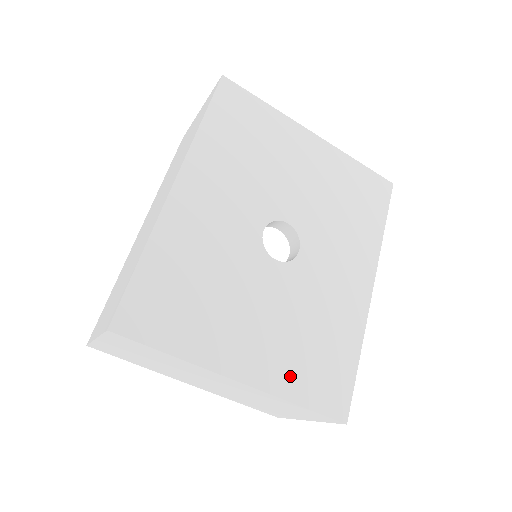
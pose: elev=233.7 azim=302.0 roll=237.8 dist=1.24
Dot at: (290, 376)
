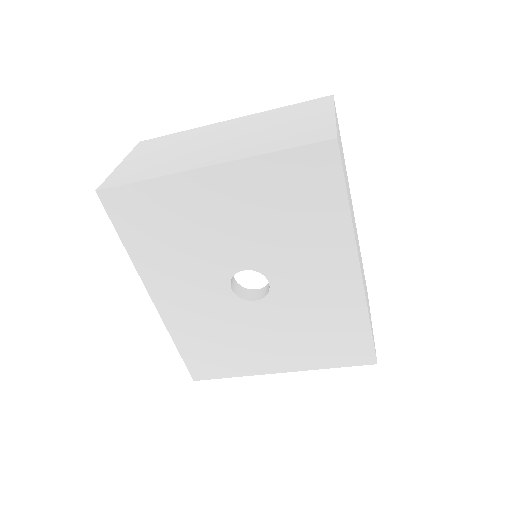
Dot at: (314, 358)
